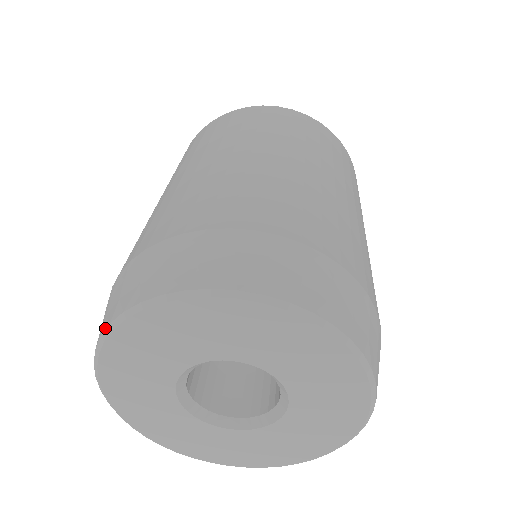
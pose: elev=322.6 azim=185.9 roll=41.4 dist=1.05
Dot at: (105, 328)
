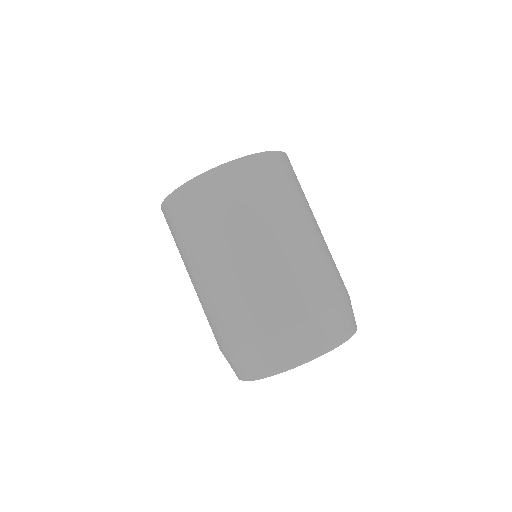
Dot at: (245, 380)
